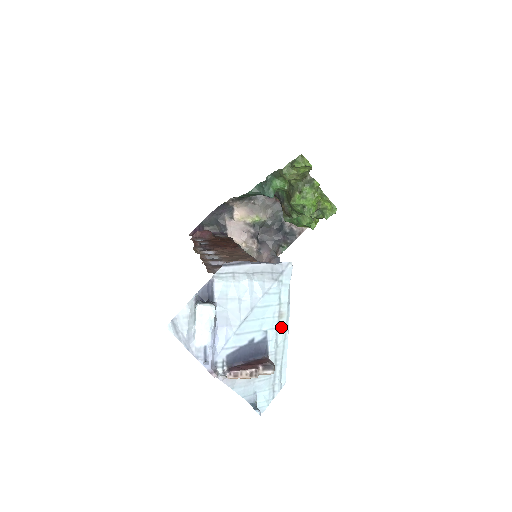
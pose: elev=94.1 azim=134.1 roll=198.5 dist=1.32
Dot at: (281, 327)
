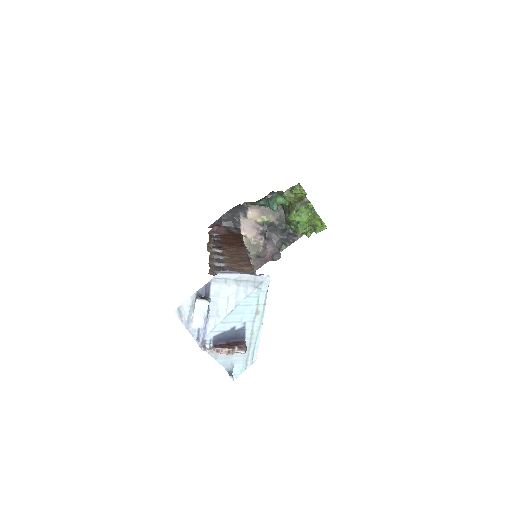
Dot at: (257, 321)
